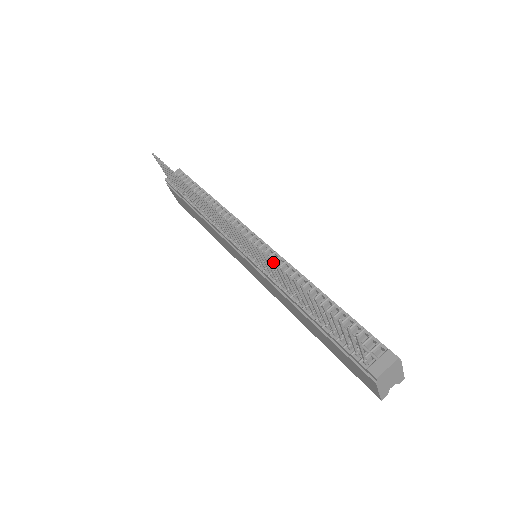
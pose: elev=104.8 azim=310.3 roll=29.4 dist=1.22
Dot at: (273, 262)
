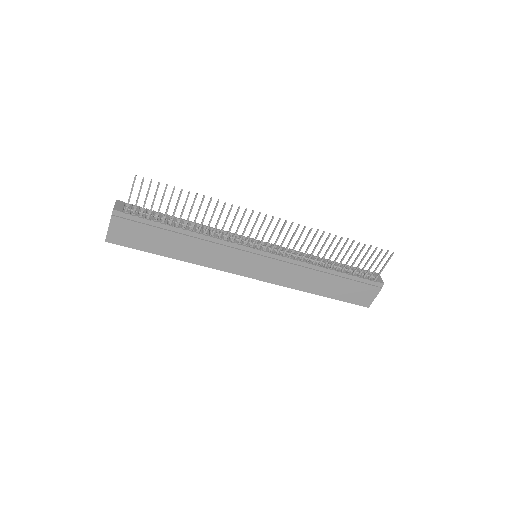
Dot at: (330, 234)
